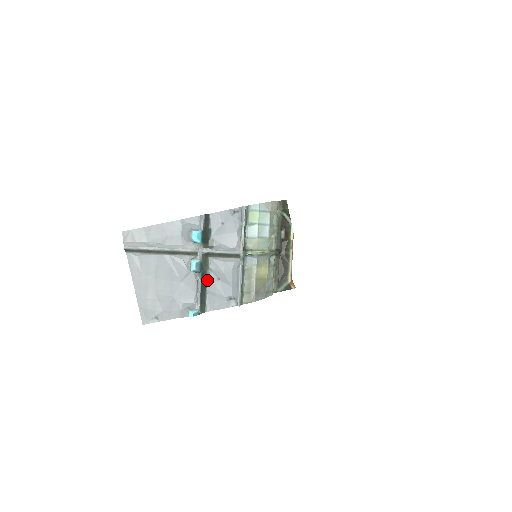
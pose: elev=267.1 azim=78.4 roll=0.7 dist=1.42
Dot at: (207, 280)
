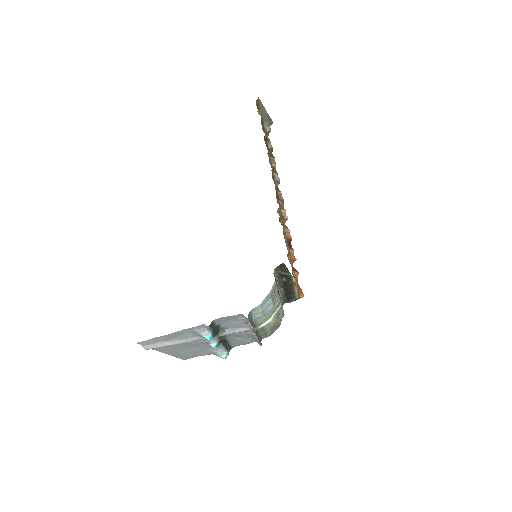
Dot at: (227, 339)
